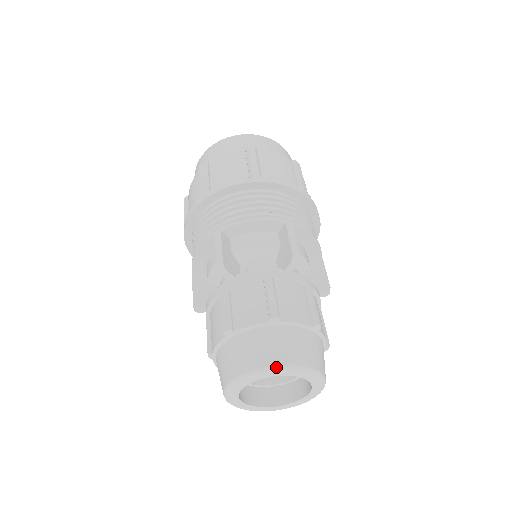
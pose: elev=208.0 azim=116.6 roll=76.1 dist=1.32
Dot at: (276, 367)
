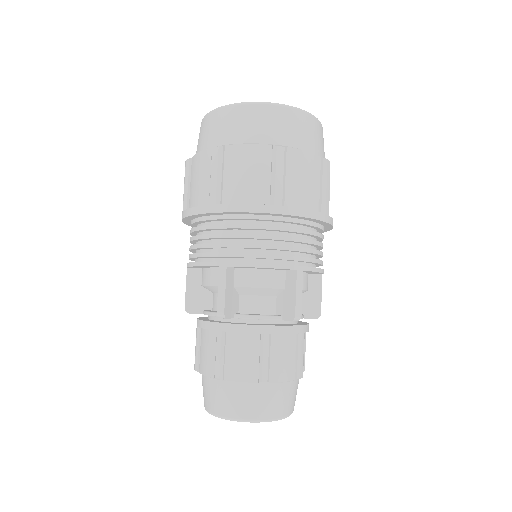
Dot at: (256, 421)
